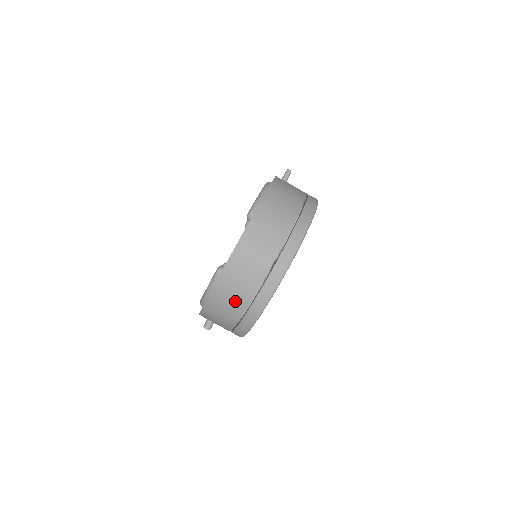
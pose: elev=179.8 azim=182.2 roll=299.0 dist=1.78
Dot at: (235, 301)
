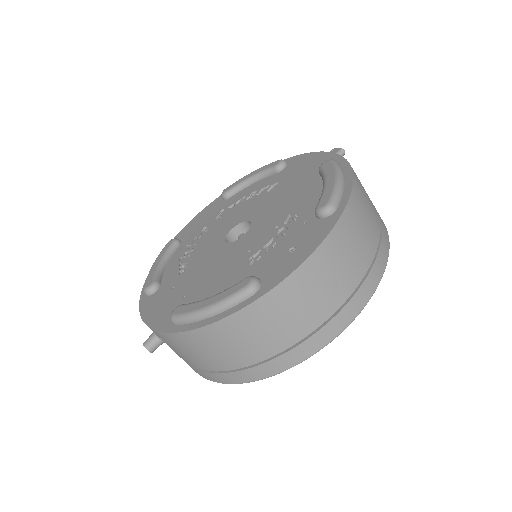
Dot at: (259, 342)
